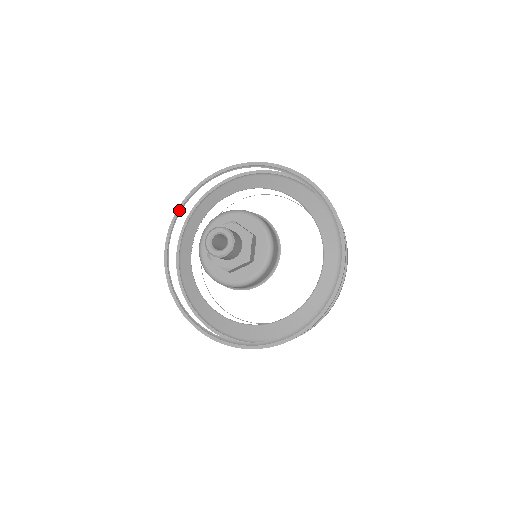
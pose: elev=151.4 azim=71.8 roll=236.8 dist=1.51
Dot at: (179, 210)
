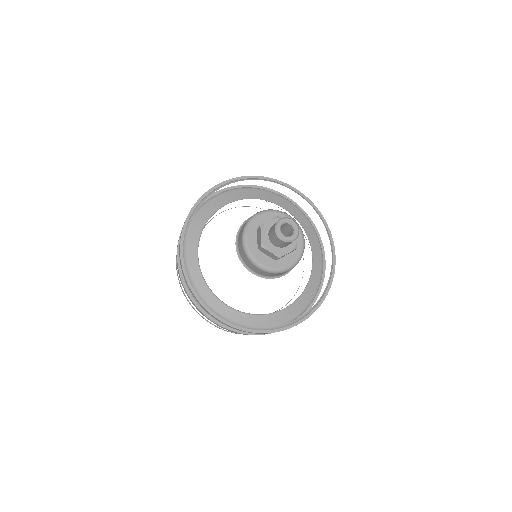
Dot at: (191, 213)
